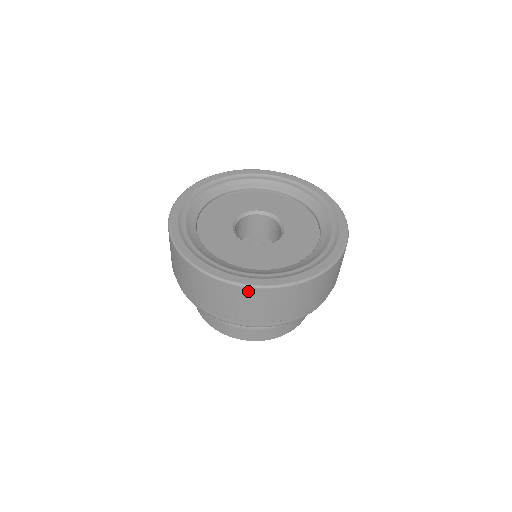
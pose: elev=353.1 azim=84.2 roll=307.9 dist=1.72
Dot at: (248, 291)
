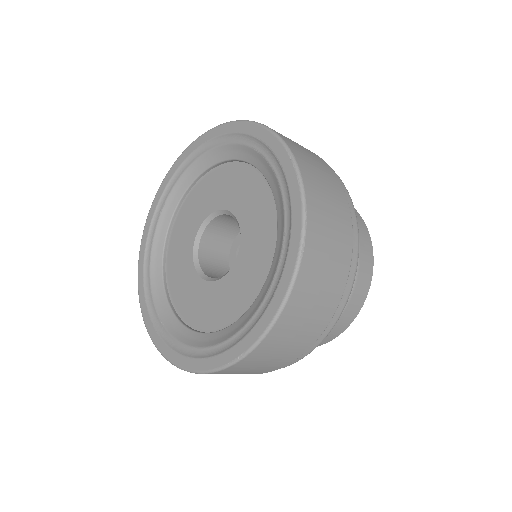
Dot at: occluded
